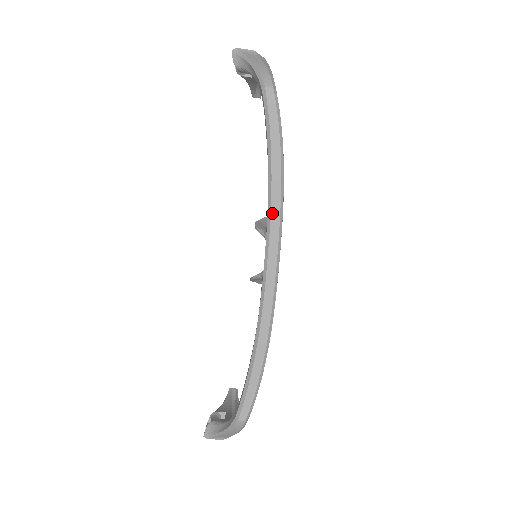
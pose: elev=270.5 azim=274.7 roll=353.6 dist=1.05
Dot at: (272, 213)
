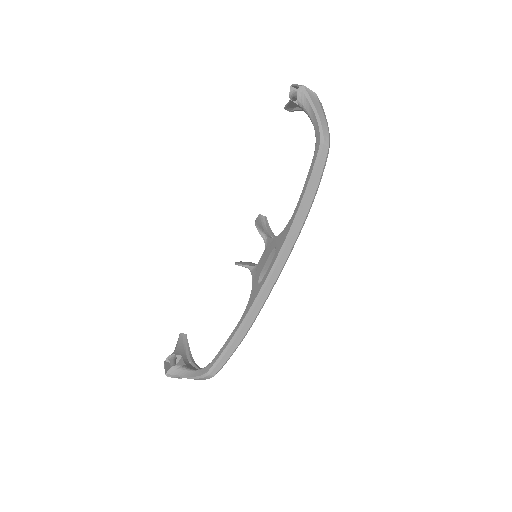
Dot at: (290, 239)
